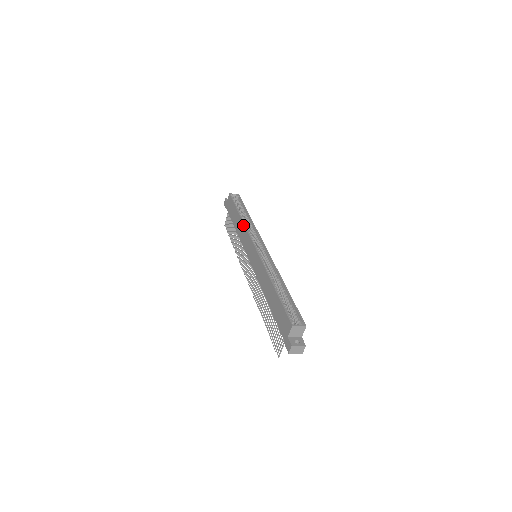
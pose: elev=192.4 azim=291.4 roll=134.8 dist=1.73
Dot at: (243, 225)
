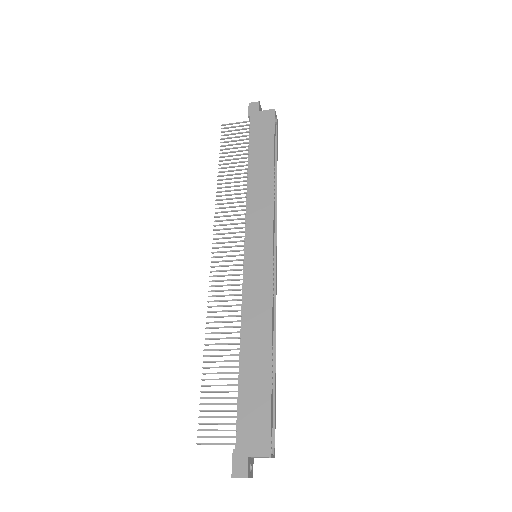
Dot at: (272, 193)
